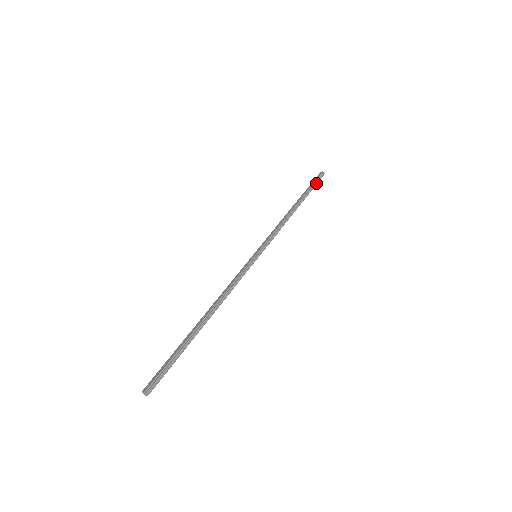
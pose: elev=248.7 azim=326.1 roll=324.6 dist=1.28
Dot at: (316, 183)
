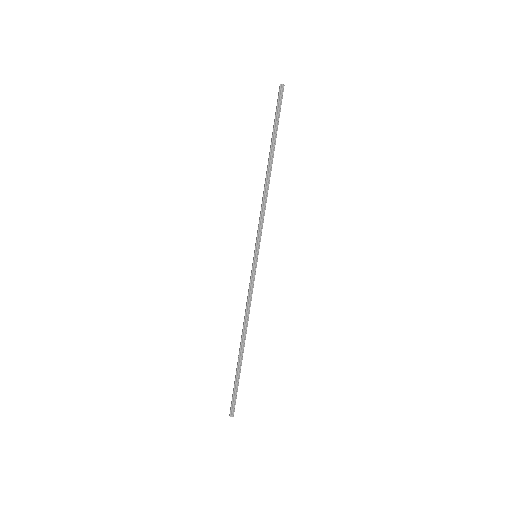
Dot at: (279, 110)
